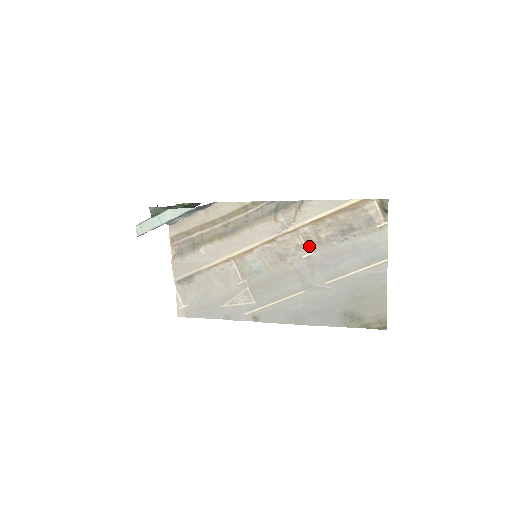
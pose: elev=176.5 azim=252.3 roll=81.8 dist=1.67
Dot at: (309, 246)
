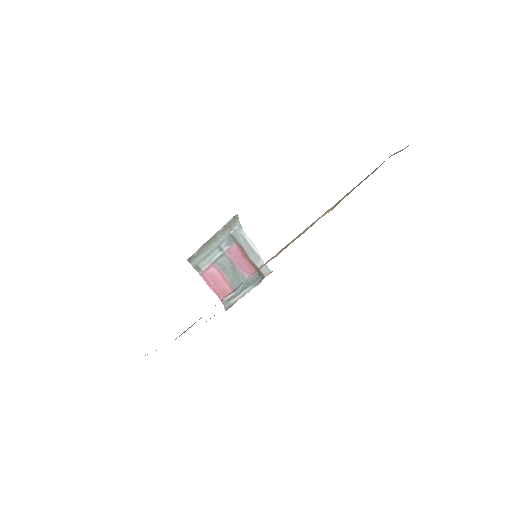
Dot at: occluded
